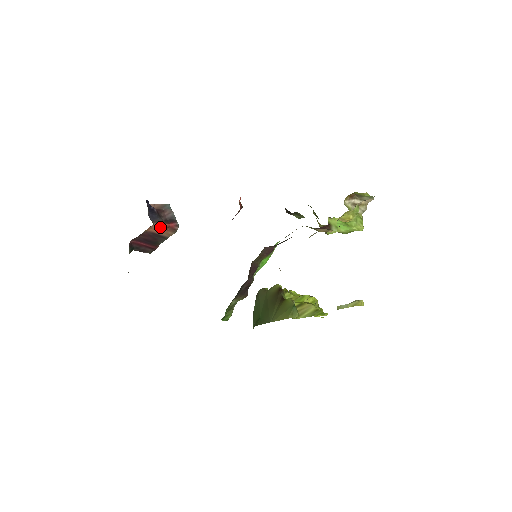
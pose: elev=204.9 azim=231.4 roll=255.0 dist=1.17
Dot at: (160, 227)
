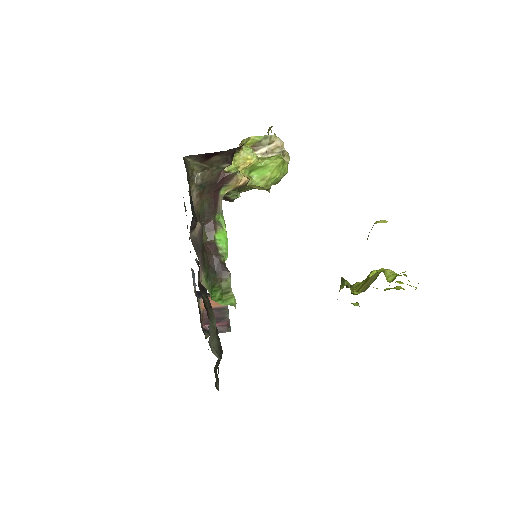
Dot at: occluded
